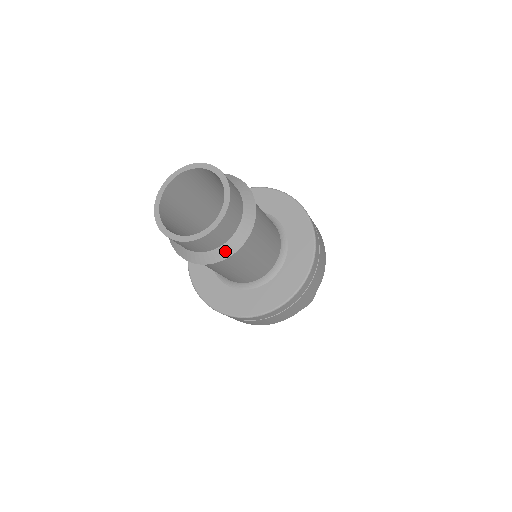
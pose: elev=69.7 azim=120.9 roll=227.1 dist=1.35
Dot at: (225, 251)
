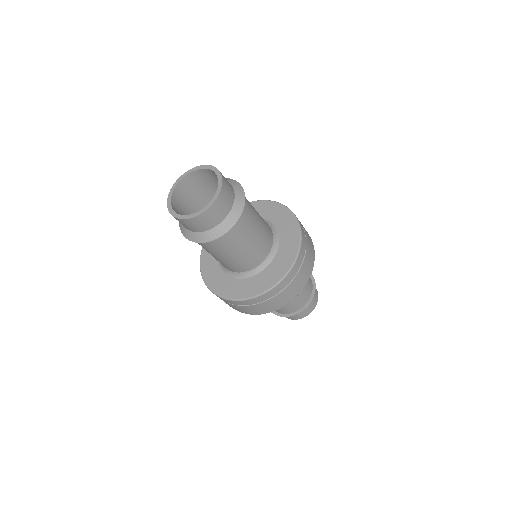
Dot at: (221, 229)
